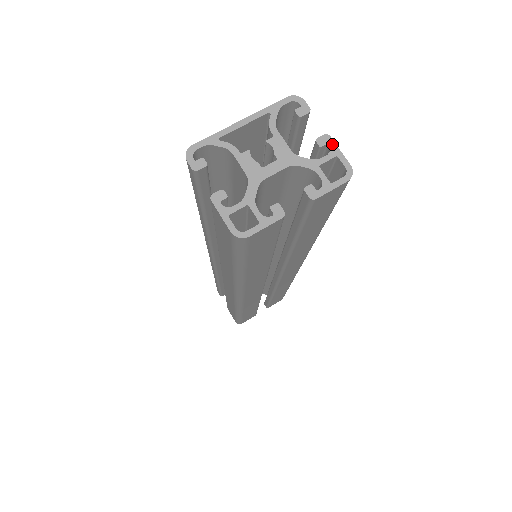
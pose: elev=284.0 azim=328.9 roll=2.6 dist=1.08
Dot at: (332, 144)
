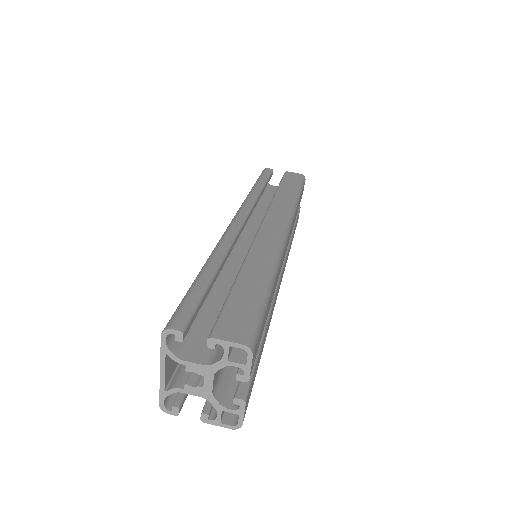
Dot at: (218, 342)
